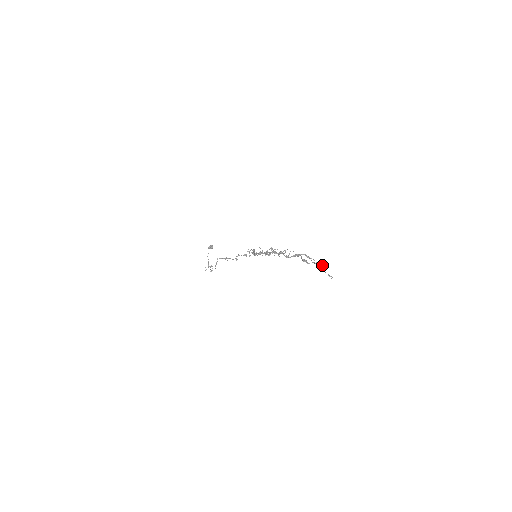
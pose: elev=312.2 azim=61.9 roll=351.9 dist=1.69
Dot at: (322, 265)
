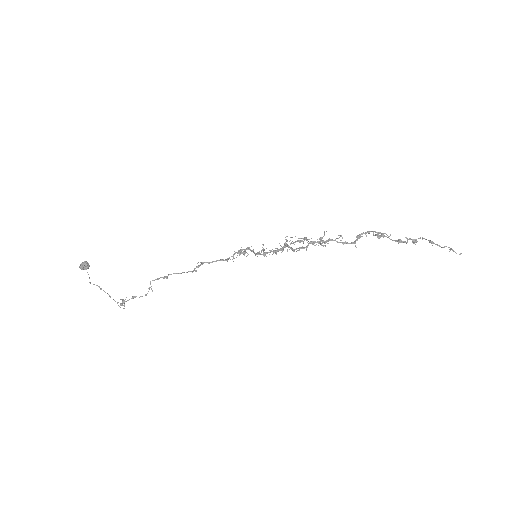
Dot at: (425, 239)
